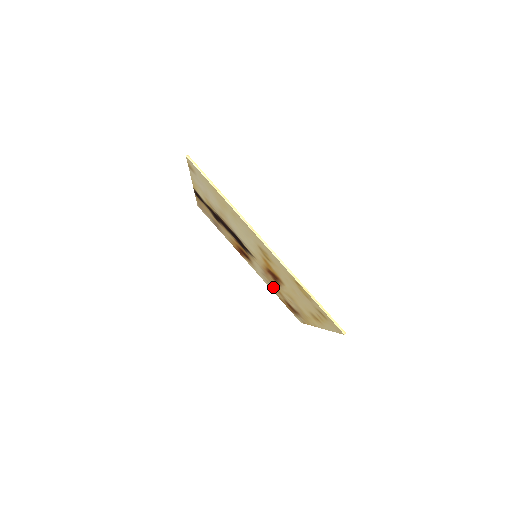
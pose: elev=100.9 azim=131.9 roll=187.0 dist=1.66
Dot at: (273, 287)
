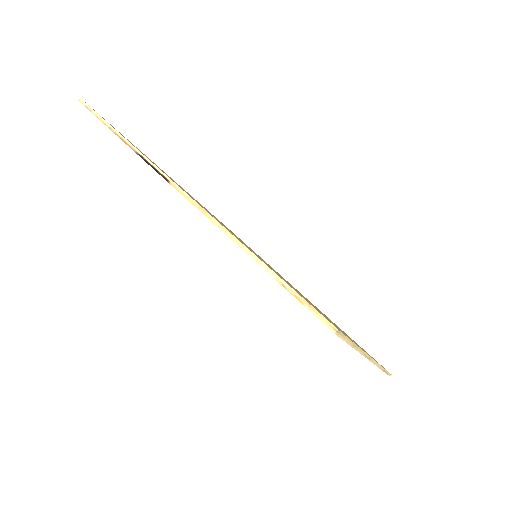
Dot at: occluded
